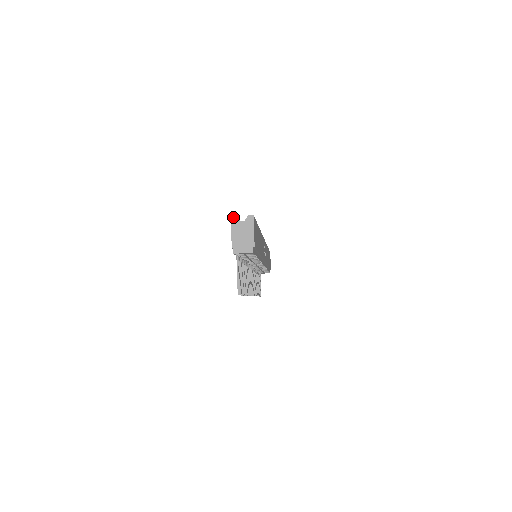
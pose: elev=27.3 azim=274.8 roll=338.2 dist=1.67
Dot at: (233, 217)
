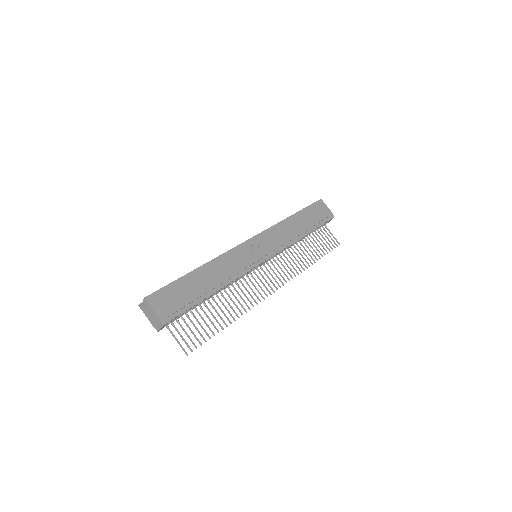
Dot at: (139, 306)
